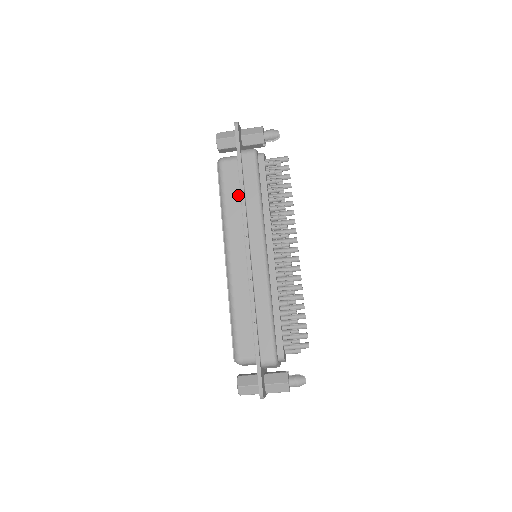
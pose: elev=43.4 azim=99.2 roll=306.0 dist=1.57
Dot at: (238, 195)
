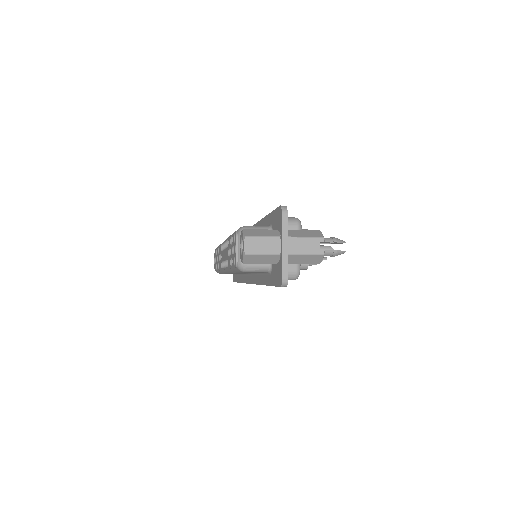
Dot at: occluded
